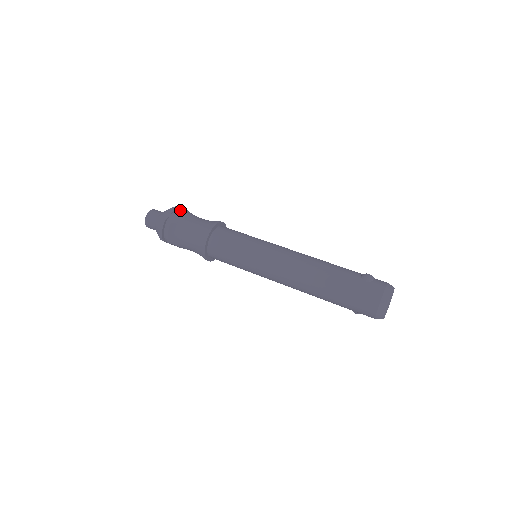
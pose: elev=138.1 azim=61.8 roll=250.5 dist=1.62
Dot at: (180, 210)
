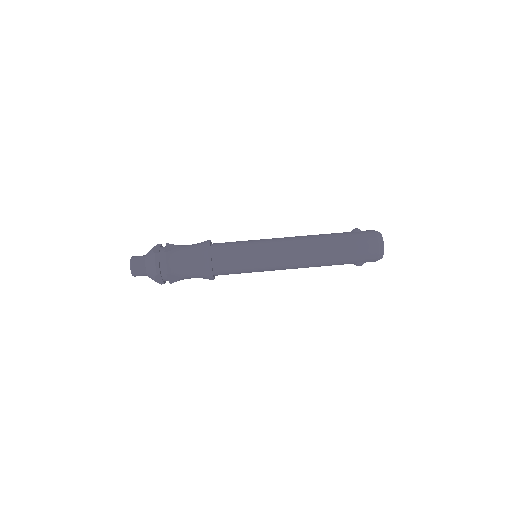
Dot at: (167, 244)
